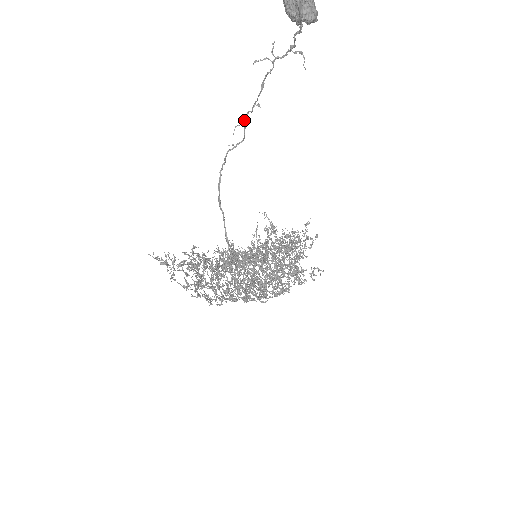
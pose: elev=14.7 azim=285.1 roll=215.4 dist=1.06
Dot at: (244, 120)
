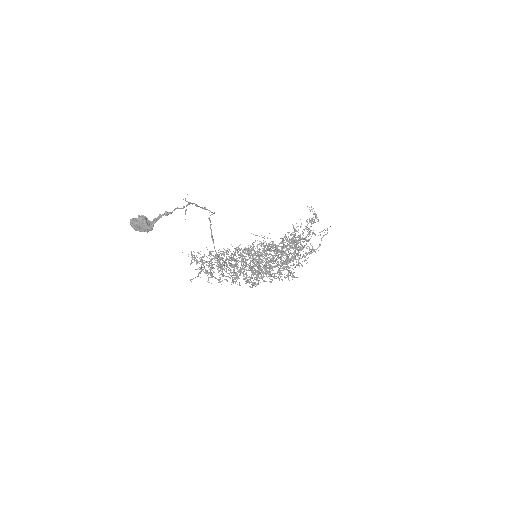
Dot at: occluded
